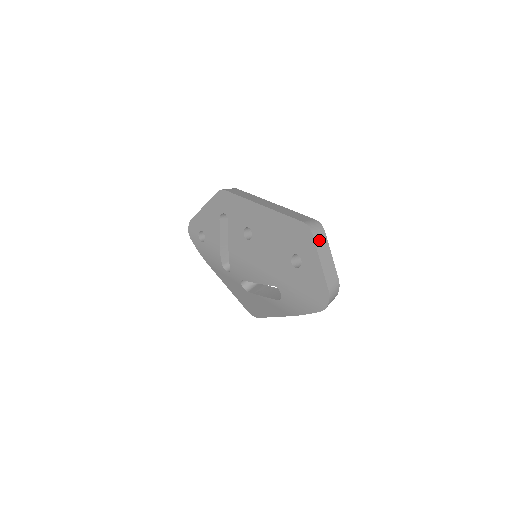
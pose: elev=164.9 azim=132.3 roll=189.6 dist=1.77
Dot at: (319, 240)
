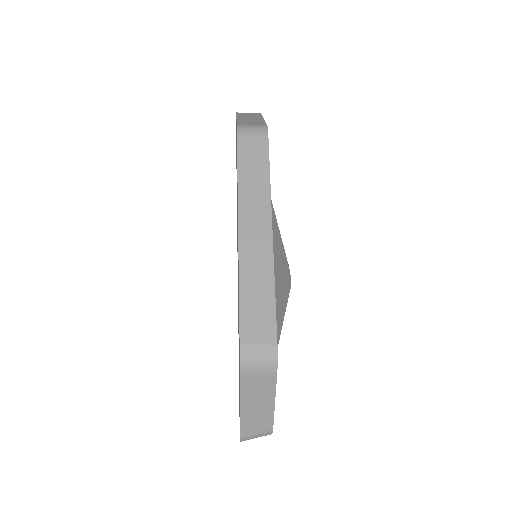
Dot at: (253, 382)
